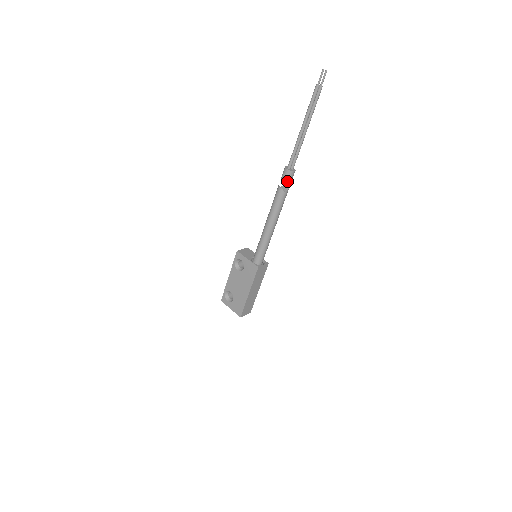
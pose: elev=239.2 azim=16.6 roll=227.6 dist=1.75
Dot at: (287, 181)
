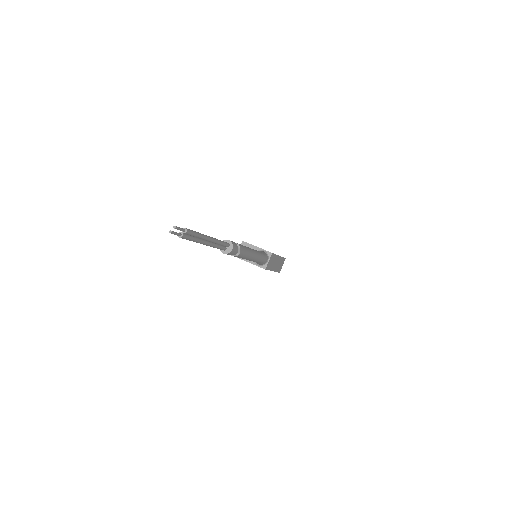
Dot at: (233, 254)
